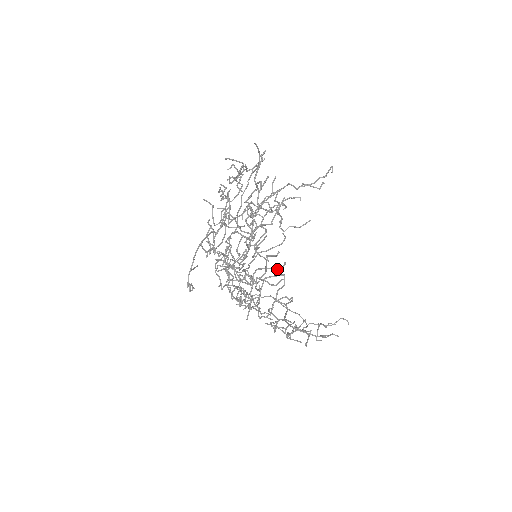
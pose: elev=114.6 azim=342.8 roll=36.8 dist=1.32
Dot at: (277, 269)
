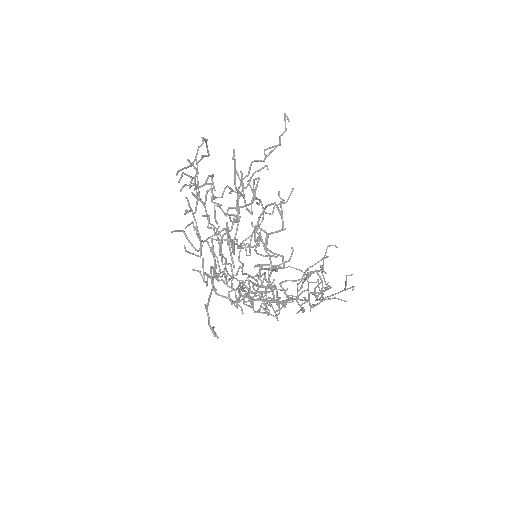
Dot at: (289, 260)
